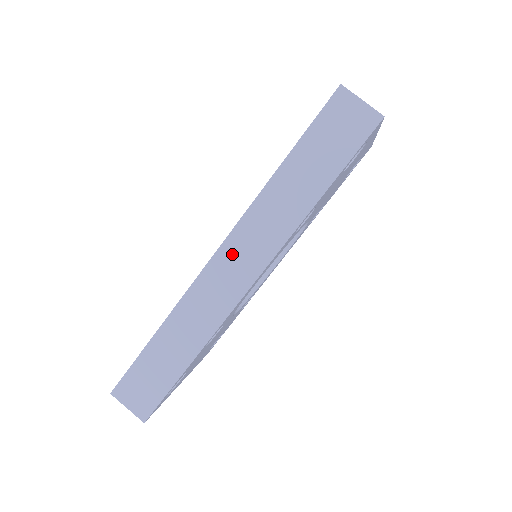
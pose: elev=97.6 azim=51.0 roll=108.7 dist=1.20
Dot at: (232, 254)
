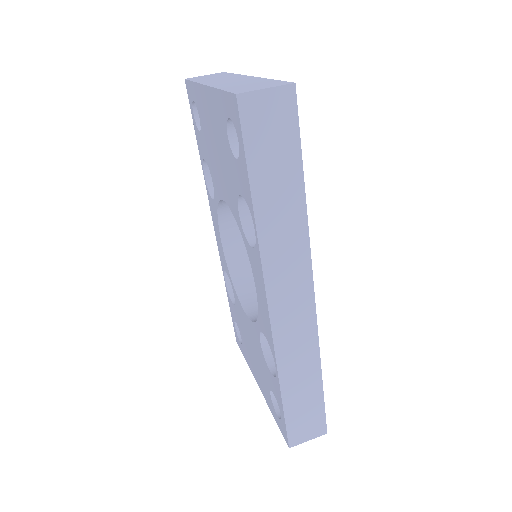
Dot at: (281, 294)
